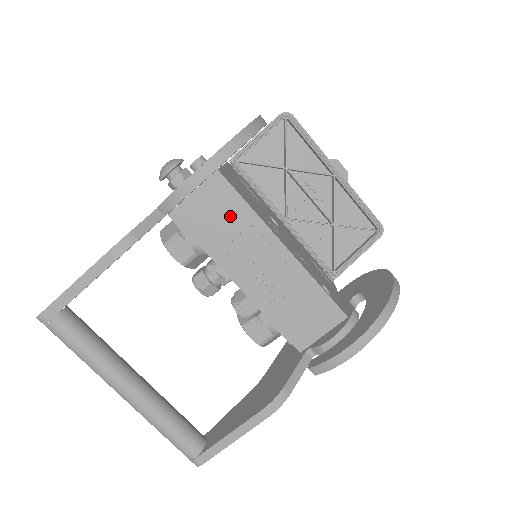
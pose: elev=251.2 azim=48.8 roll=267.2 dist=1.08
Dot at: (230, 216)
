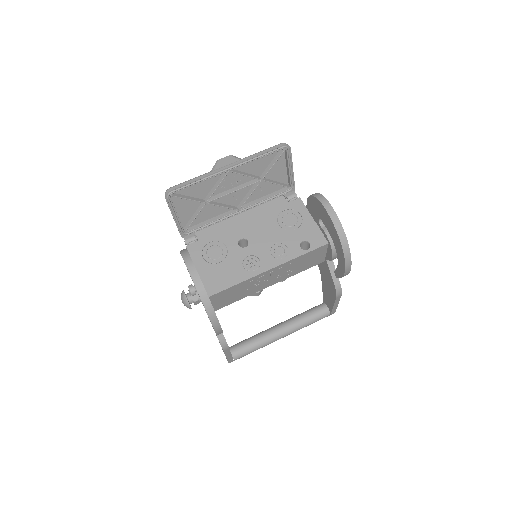
Dot at: (235, 291)
